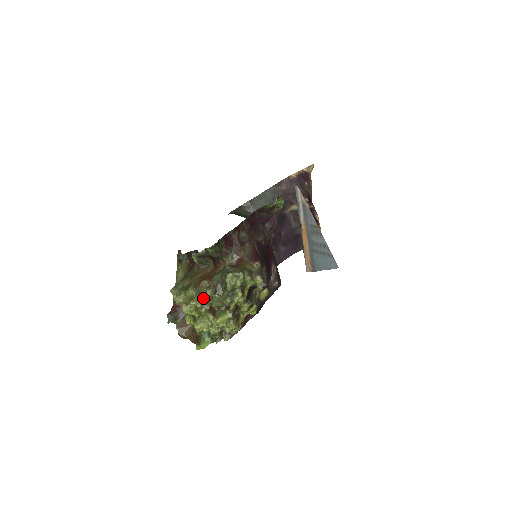
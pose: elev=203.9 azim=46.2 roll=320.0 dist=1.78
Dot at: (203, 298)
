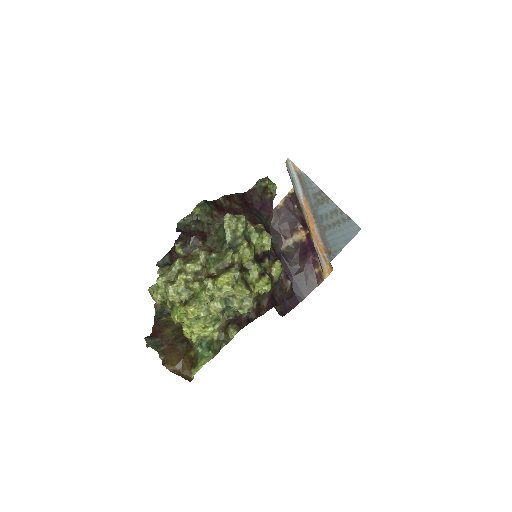
Dot at: (195, 264)
